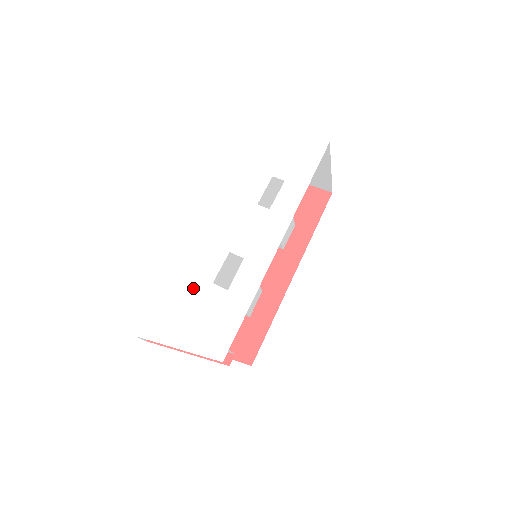
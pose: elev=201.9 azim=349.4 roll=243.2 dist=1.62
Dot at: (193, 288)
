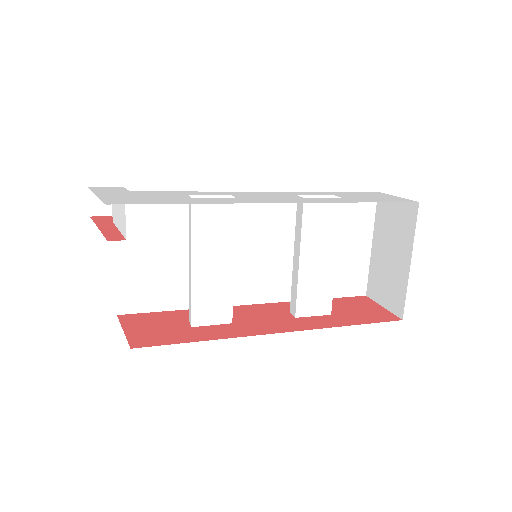
Dot at: (171, 192)
